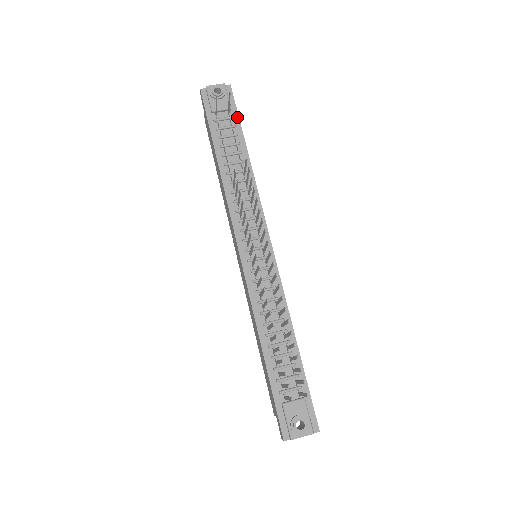
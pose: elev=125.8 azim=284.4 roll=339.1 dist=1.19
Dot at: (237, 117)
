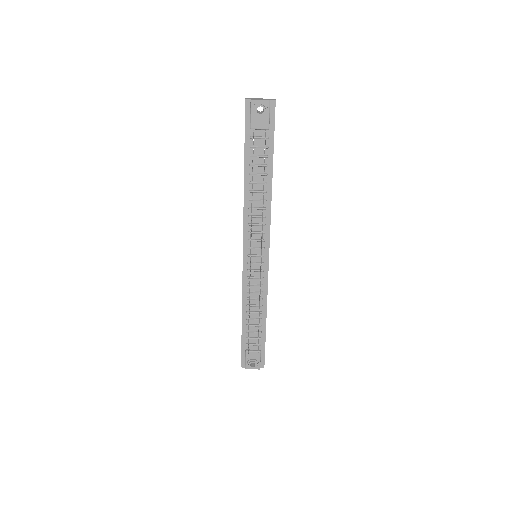
Dot at: (272, 138)
